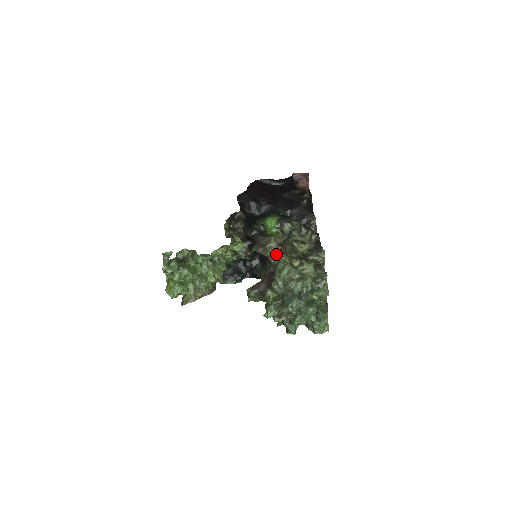
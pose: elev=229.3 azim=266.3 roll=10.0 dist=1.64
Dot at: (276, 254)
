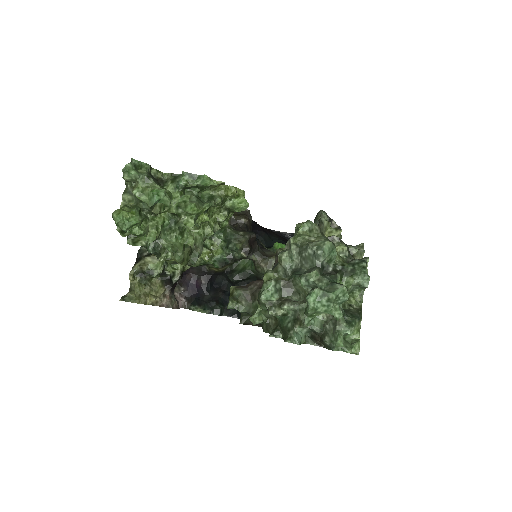
Dot at: occluded
